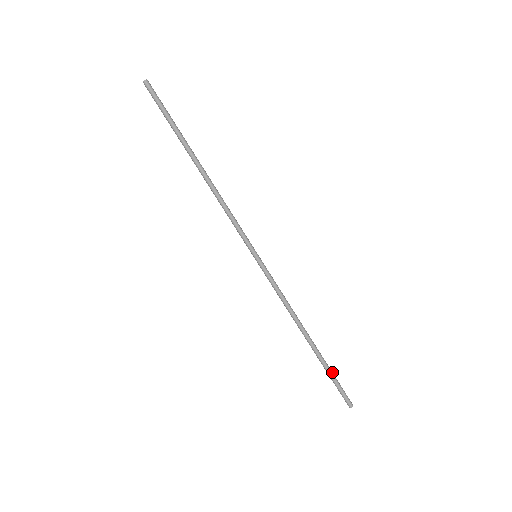
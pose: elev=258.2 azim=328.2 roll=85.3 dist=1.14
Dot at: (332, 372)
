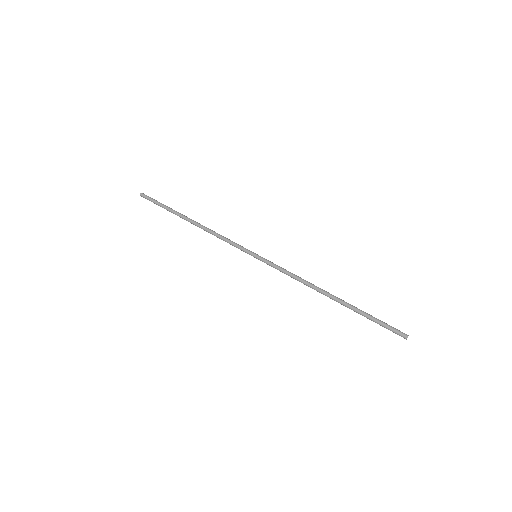
Dot at: (369, 315)
